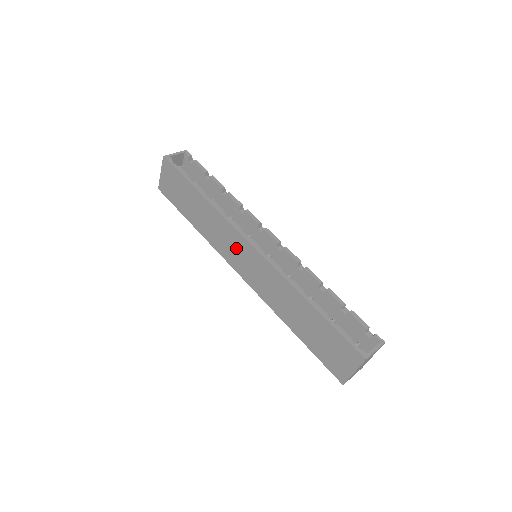
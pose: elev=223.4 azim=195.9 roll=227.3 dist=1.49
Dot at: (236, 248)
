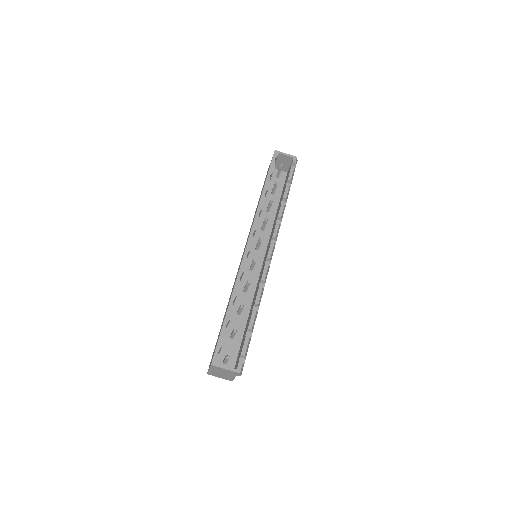
Dot at: occluded
